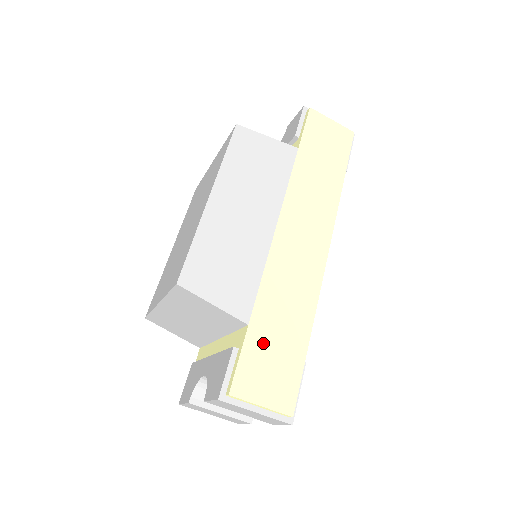
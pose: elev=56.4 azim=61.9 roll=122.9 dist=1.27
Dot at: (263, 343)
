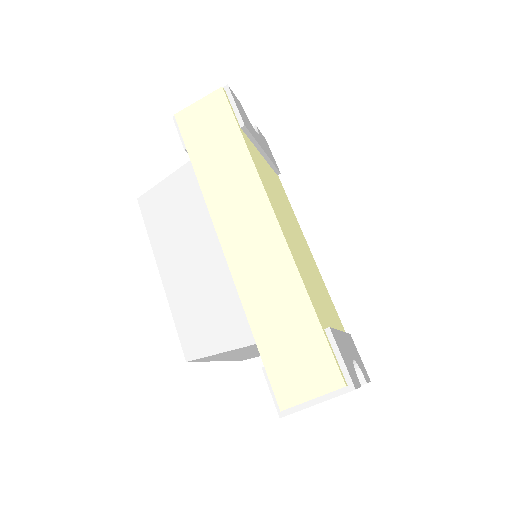
Dot at: (277, 348)
